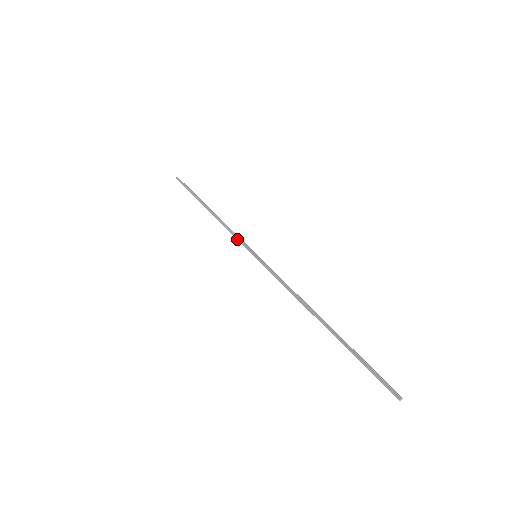
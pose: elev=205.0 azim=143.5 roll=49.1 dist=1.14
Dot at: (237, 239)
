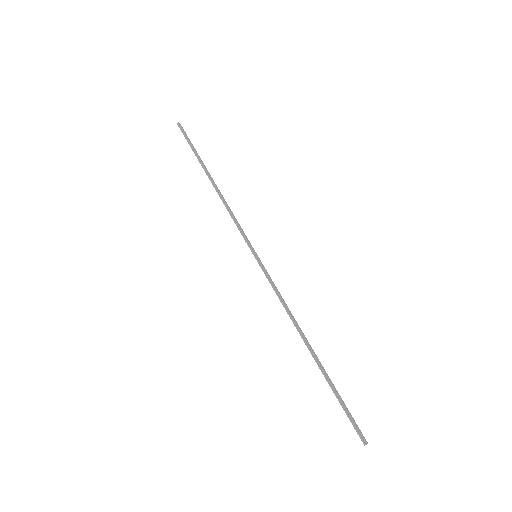
Dot at: (239, 230)
